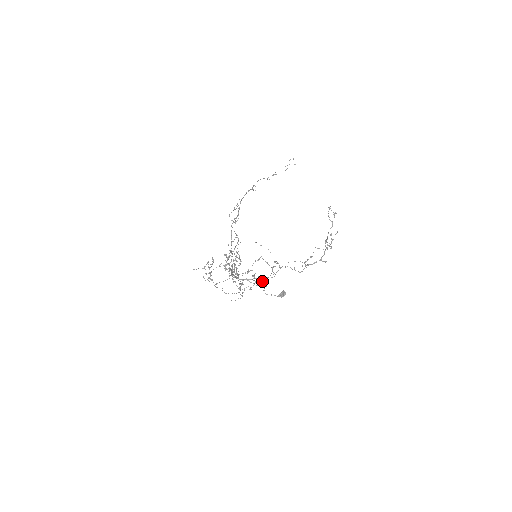
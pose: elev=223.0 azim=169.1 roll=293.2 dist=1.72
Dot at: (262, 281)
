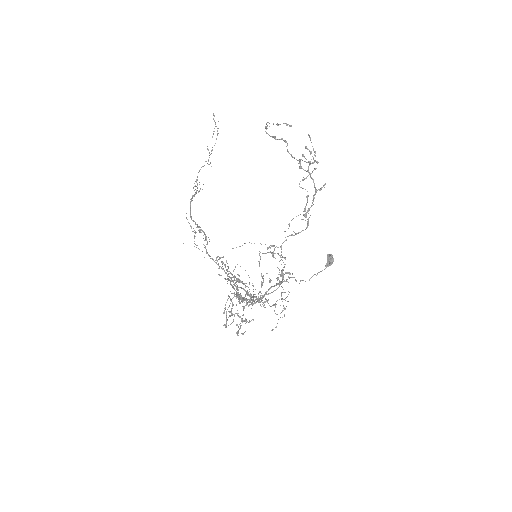
Dot at: occluded
